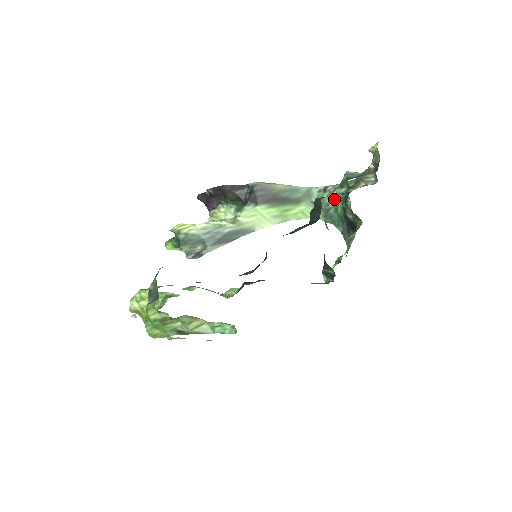
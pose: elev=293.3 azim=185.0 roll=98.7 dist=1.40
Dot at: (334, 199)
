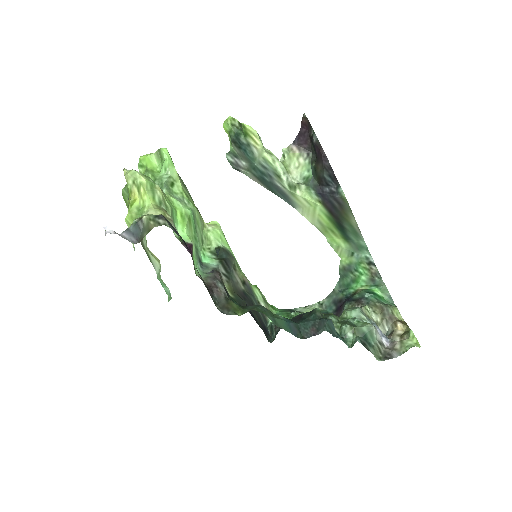
Dot at: (346, 311)
